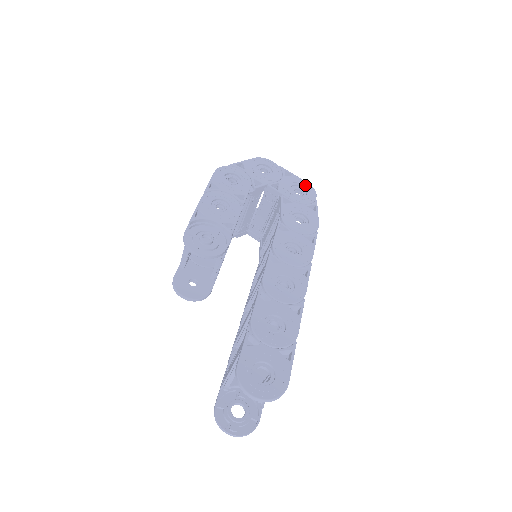
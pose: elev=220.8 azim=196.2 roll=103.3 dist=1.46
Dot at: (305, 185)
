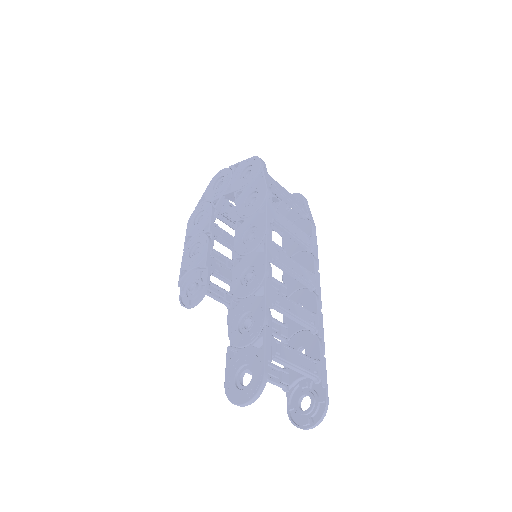
Dot at: (250, 162)
